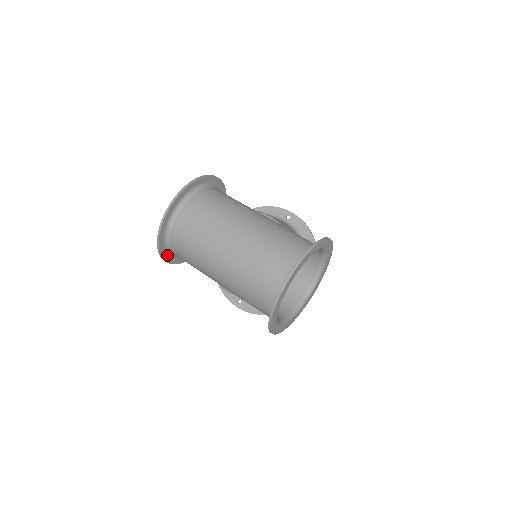
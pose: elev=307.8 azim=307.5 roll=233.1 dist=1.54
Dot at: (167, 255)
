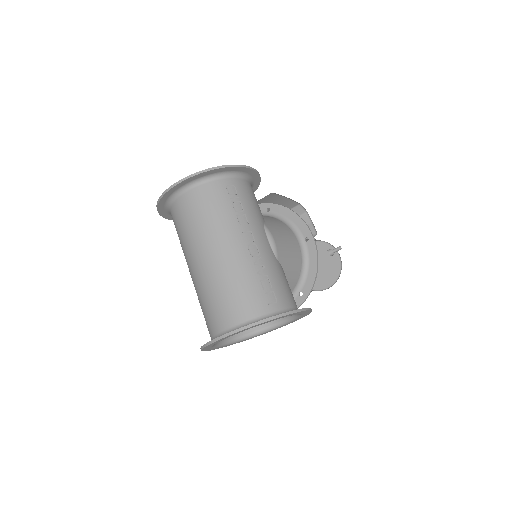
Dot at: (168, 214)
